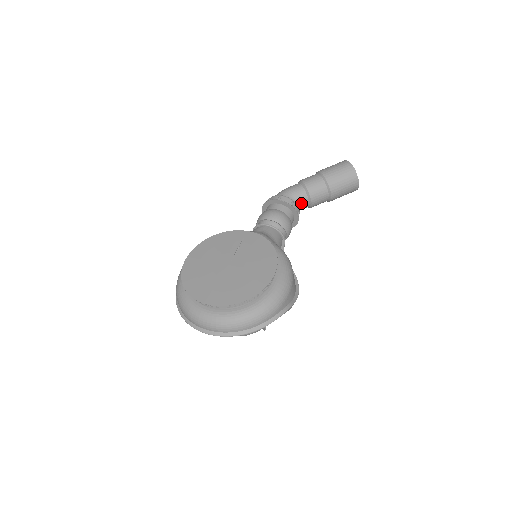
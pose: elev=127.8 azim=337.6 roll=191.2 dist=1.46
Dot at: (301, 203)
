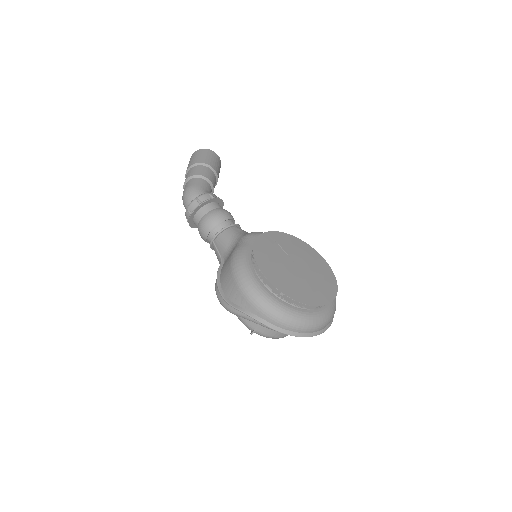
Dot at: occluded
